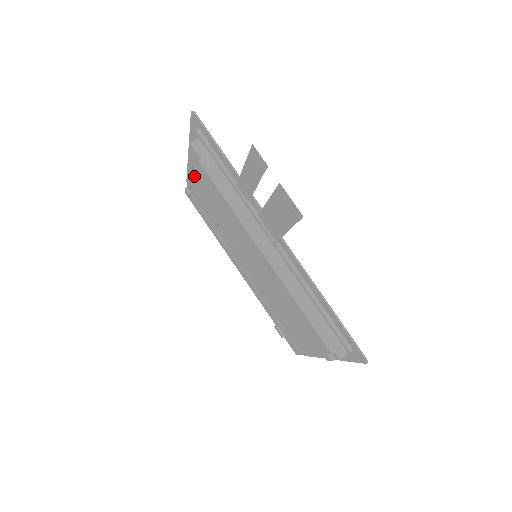
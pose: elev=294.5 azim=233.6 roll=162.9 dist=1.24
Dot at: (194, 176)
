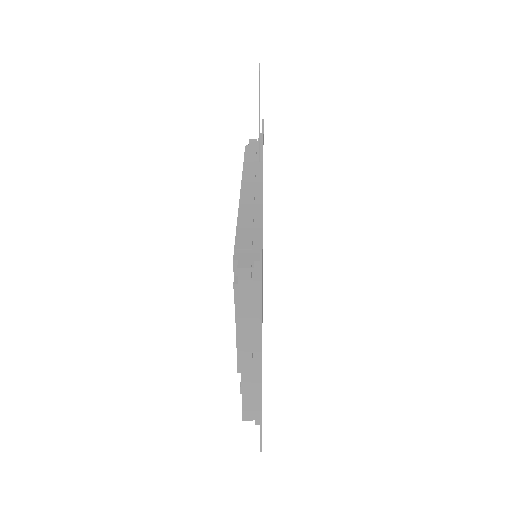
Dot at: occluded
